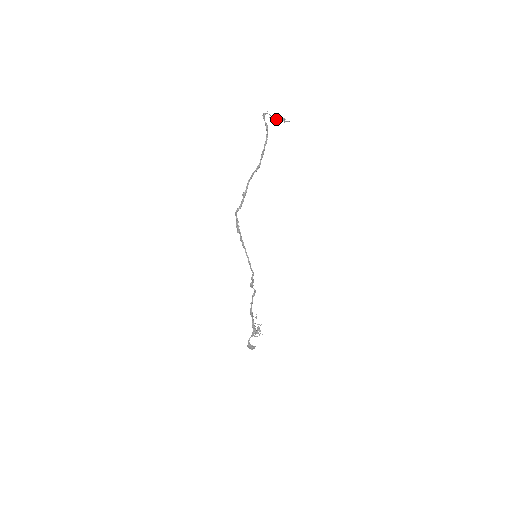
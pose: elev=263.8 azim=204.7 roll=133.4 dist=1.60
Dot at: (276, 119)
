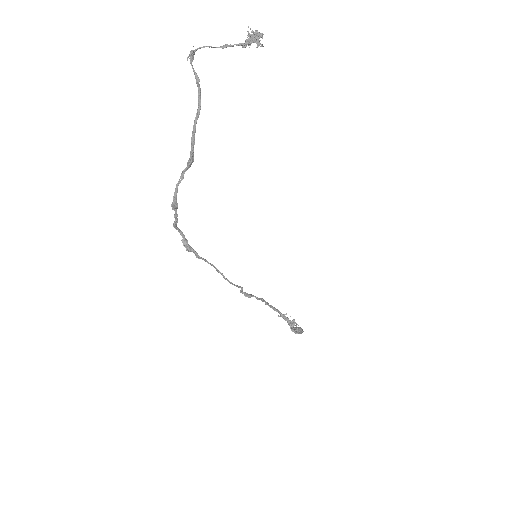
Dot at: (252, 34)
